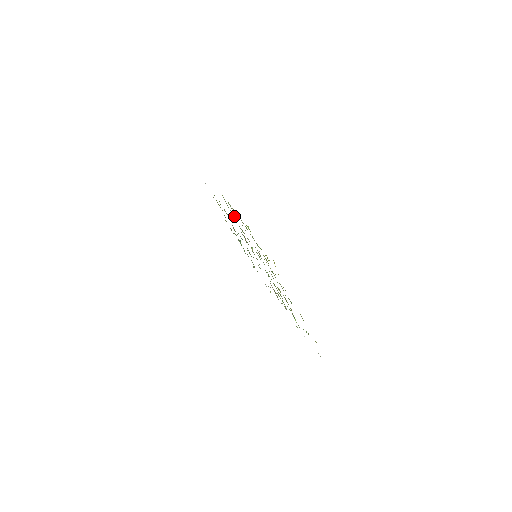
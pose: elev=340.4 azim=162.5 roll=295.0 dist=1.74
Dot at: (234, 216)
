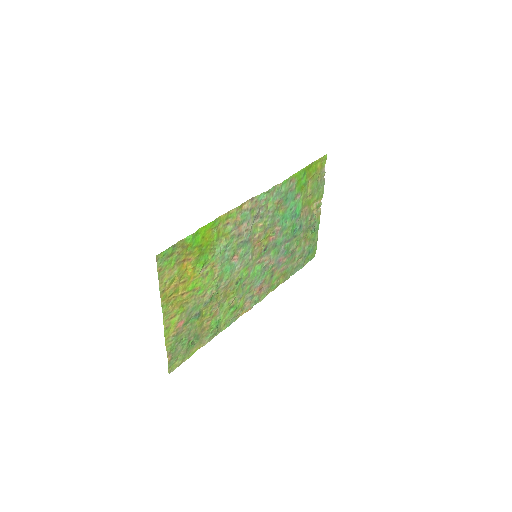
Dot at: (262, 209)
